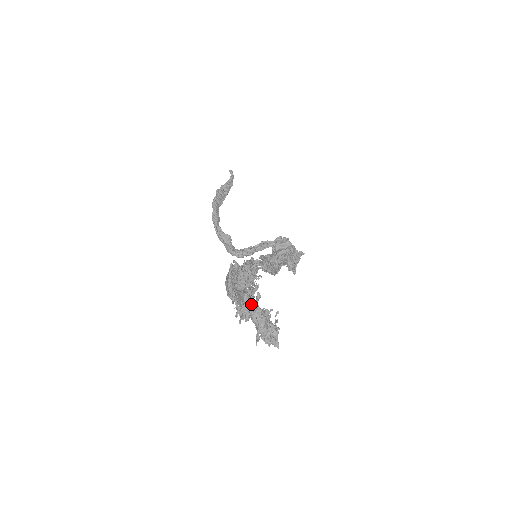
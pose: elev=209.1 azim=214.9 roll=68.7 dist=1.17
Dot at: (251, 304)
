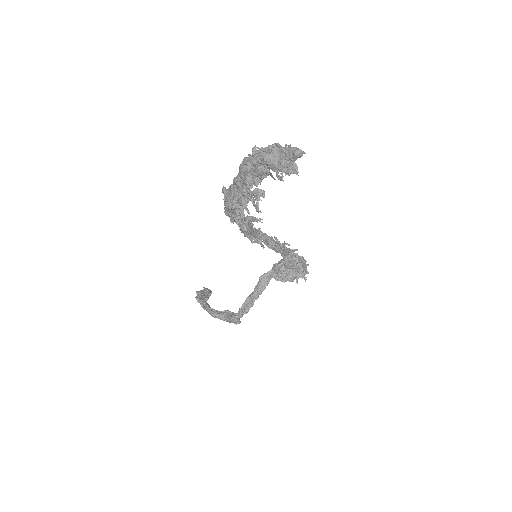
Dot at: (255, 153)
